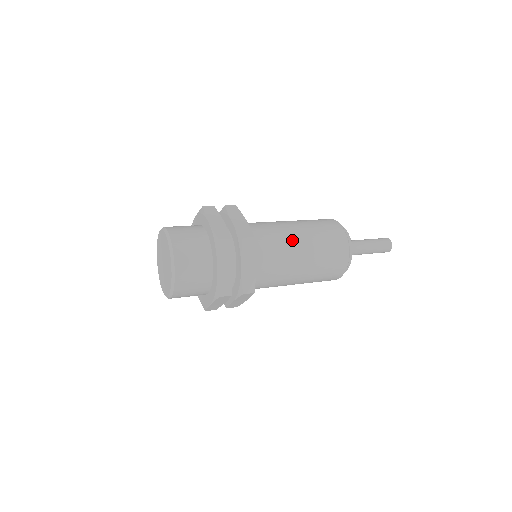
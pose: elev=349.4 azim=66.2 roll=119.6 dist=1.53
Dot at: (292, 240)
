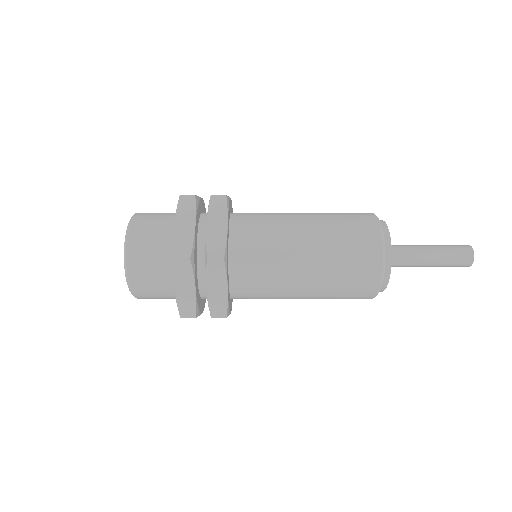
Dot at: (292, 255)
